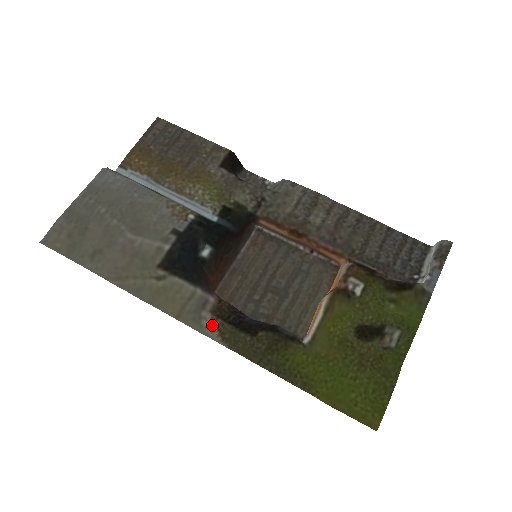
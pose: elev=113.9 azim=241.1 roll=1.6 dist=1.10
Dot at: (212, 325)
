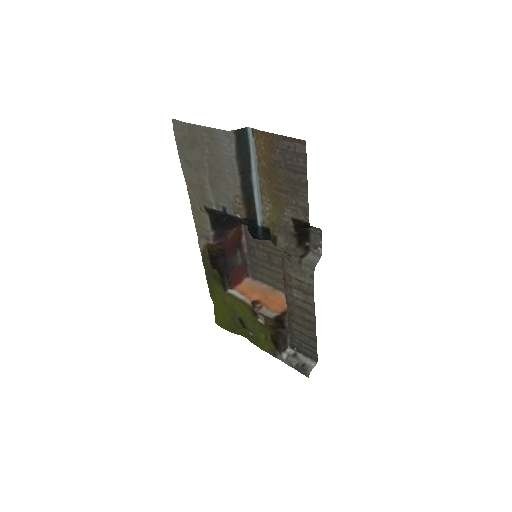
Dot at: (203, 246)
